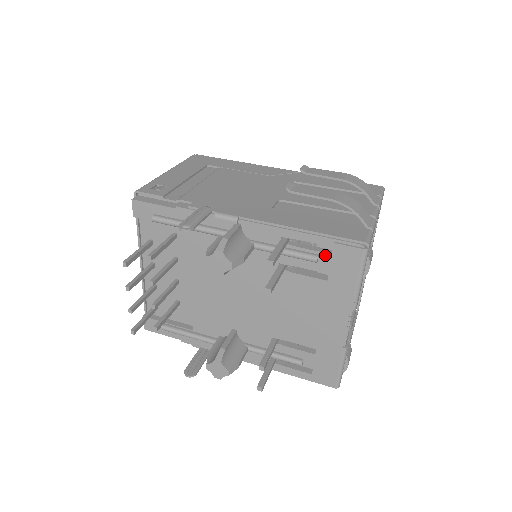
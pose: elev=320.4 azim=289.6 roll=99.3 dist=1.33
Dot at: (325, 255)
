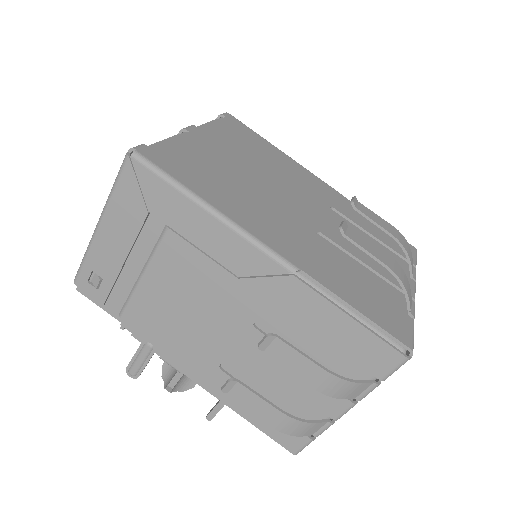
Dot at: occluded
